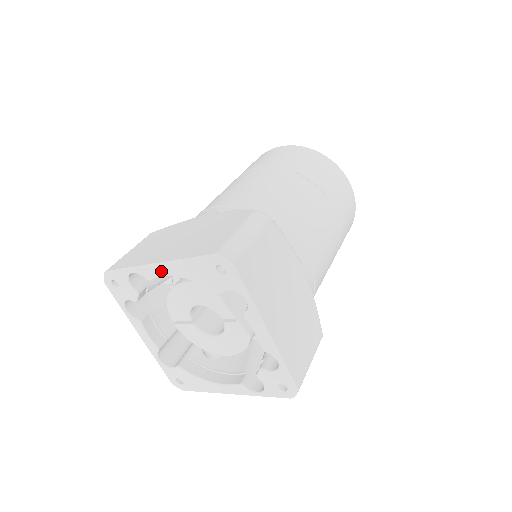
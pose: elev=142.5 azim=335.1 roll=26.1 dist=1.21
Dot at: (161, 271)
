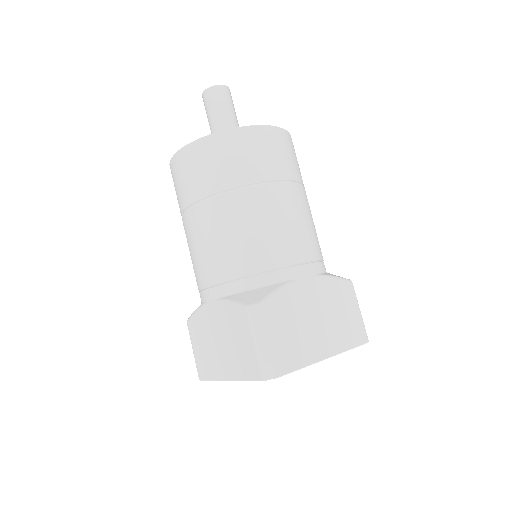
Dot at: occluded
